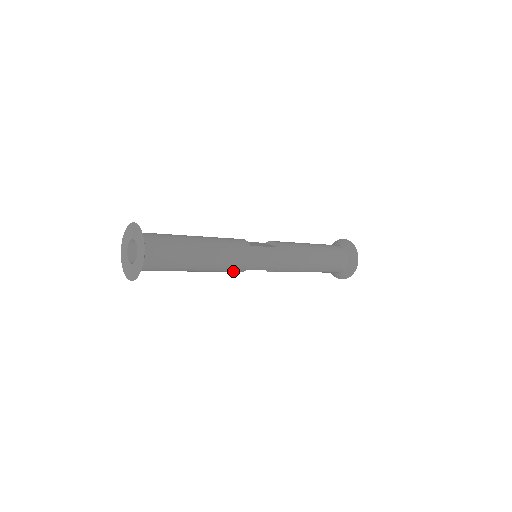
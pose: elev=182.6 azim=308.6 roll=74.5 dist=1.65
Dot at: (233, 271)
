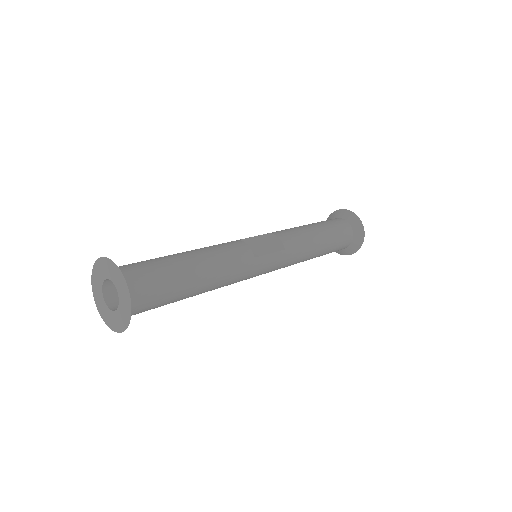
Dot at: occluded
